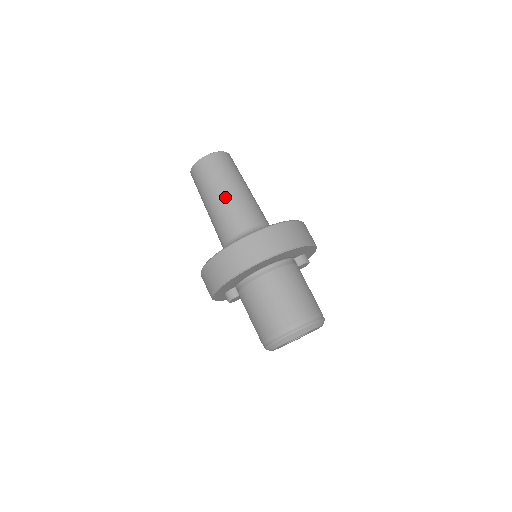
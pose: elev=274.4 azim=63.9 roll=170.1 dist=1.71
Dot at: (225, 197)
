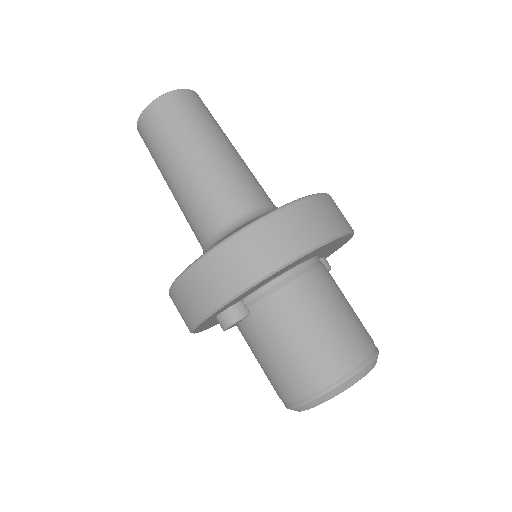
Dot at: (219, 153)
